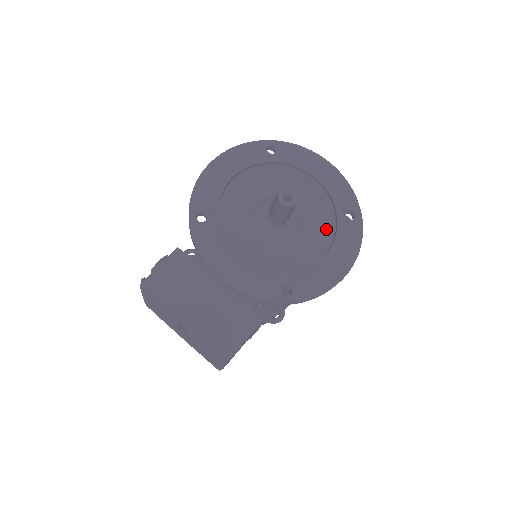
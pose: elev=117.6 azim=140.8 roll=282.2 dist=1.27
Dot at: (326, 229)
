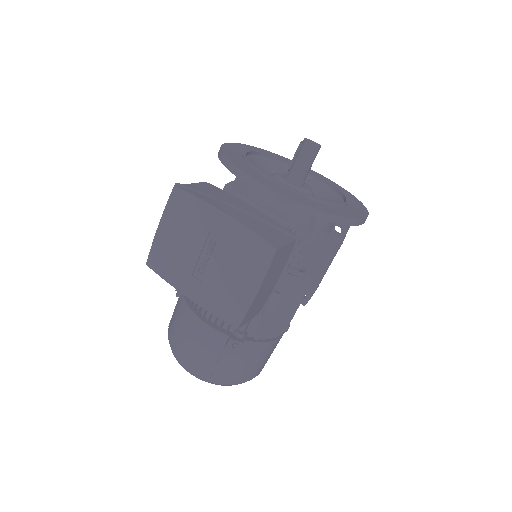
Dot at: (335, 199)
